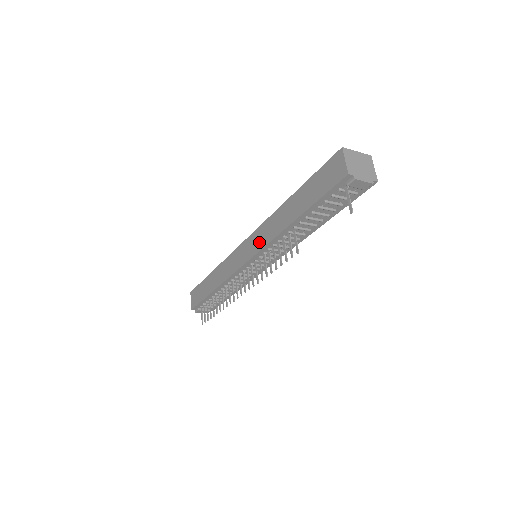
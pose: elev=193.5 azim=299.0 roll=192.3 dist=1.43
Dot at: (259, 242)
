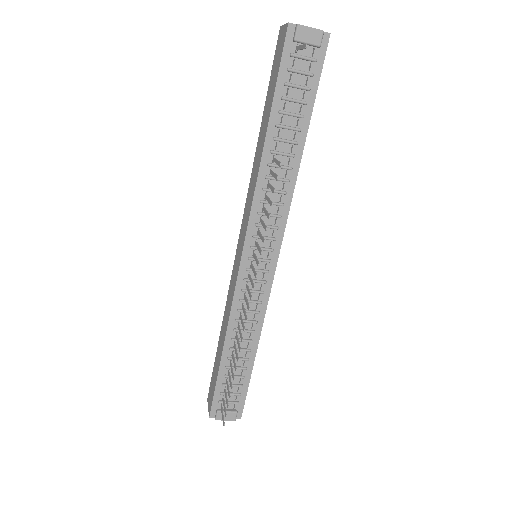
Dot at: (247, 216)
